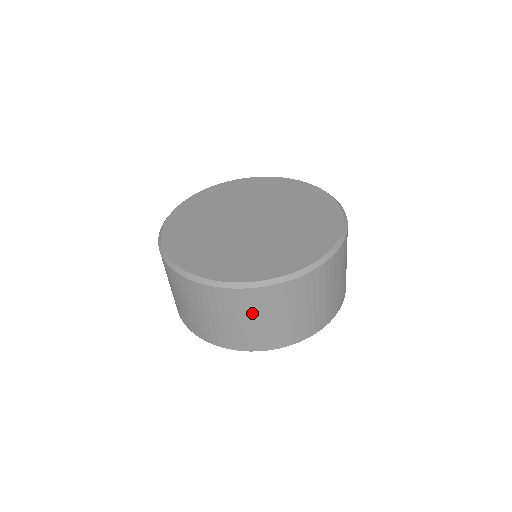
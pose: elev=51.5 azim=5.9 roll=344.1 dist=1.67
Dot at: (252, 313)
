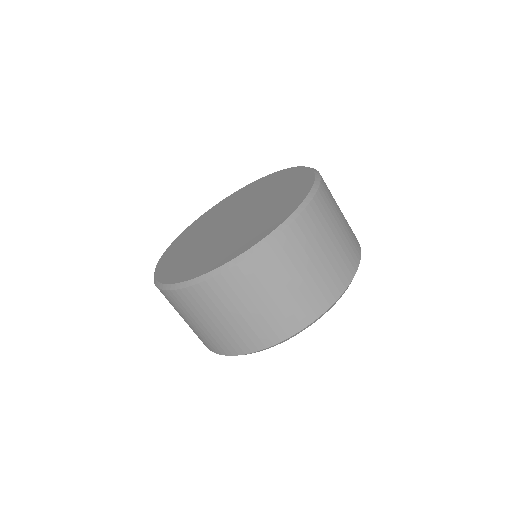
Dot at: (220, 309)
